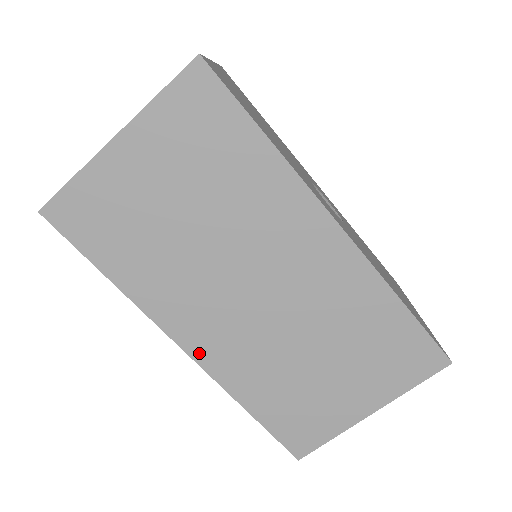
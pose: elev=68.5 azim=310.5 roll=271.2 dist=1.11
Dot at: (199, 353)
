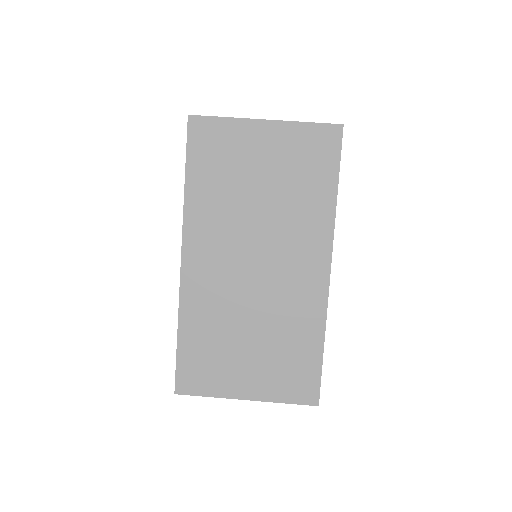
Dot at: (188, 270)
